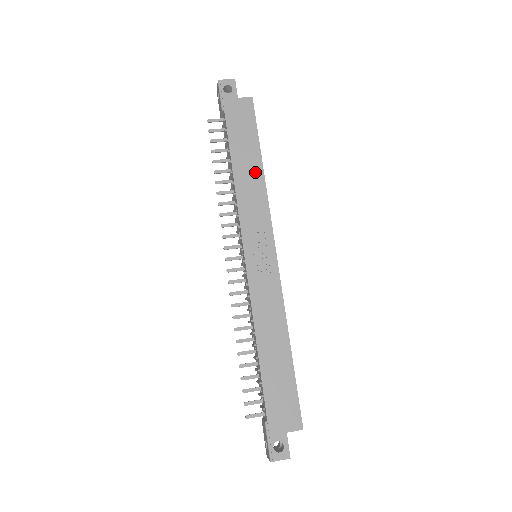
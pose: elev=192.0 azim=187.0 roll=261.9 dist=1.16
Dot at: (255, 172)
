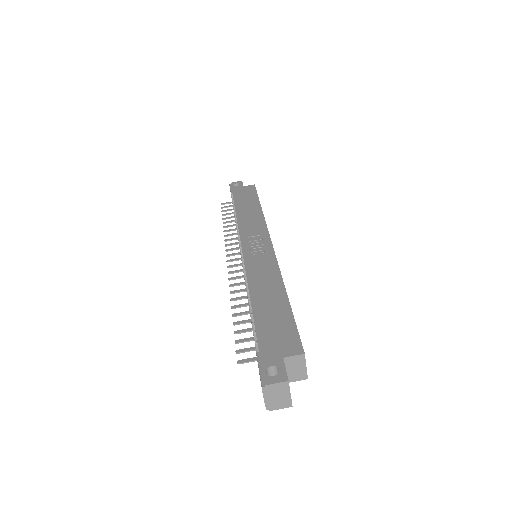
Dot at: (254, 211)
